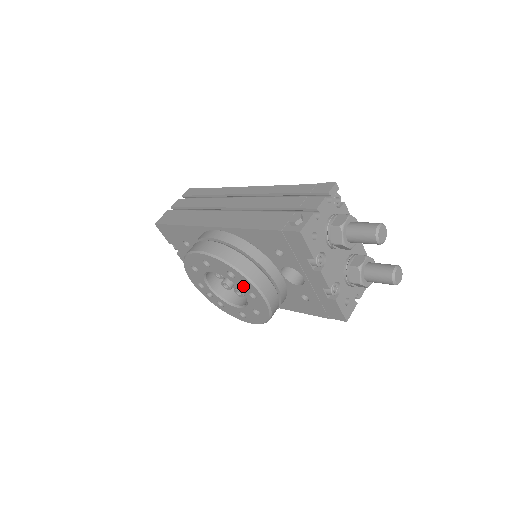
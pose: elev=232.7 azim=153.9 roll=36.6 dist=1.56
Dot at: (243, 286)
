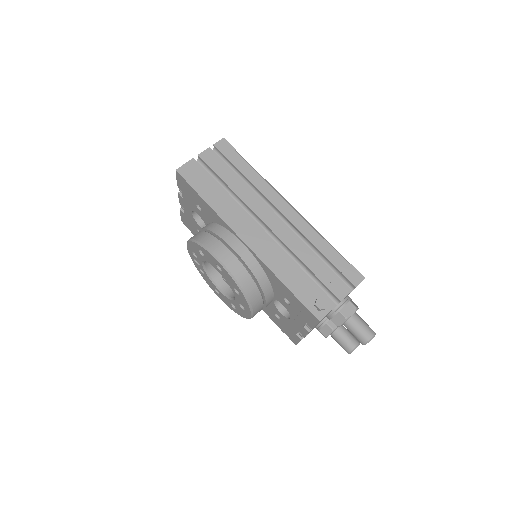
Dot at: (240, 300)
